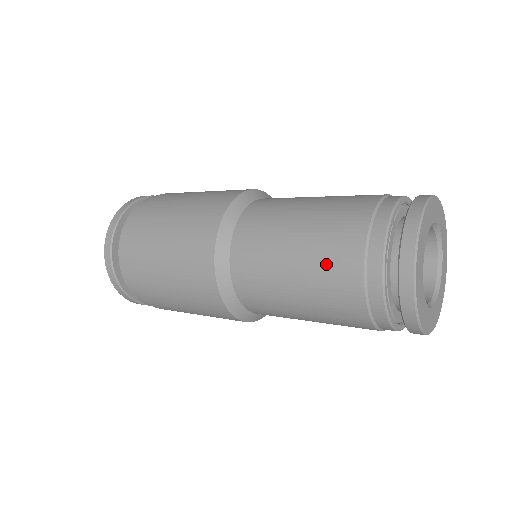
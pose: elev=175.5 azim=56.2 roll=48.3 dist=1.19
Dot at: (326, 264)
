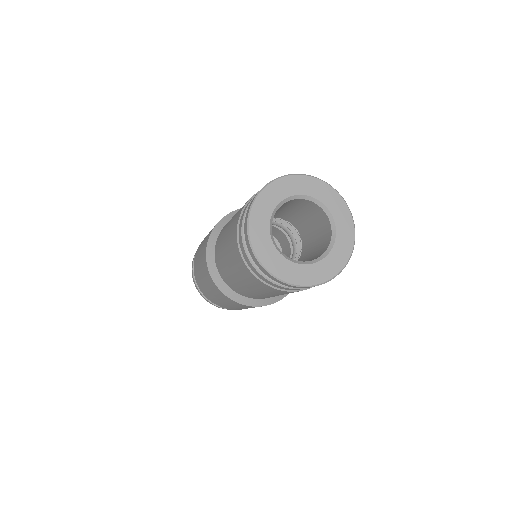
Dot at: (230, 246)
